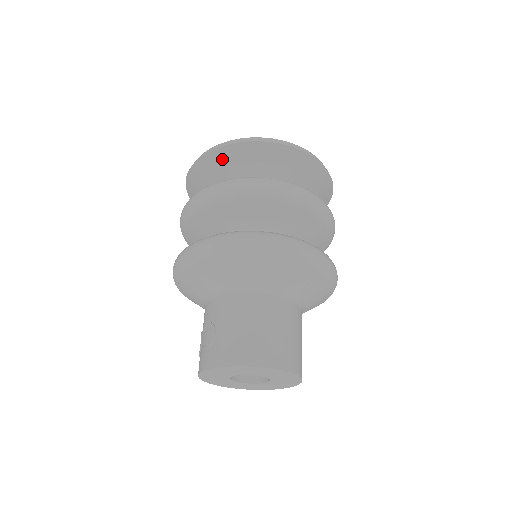
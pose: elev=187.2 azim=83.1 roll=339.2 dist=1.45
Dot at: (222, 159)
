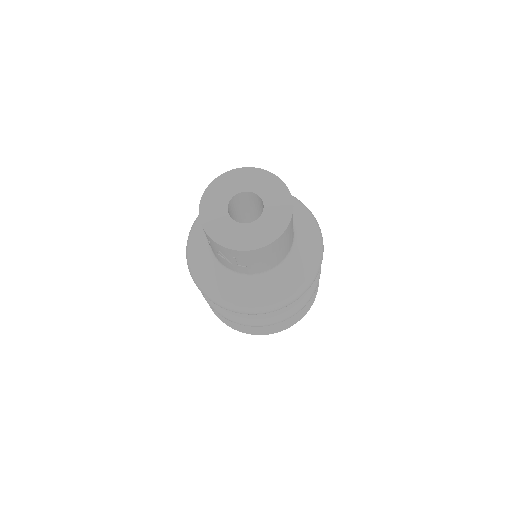
Dot at: occluded
